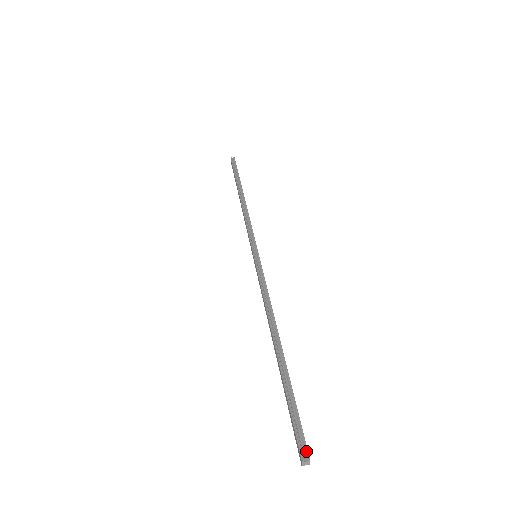
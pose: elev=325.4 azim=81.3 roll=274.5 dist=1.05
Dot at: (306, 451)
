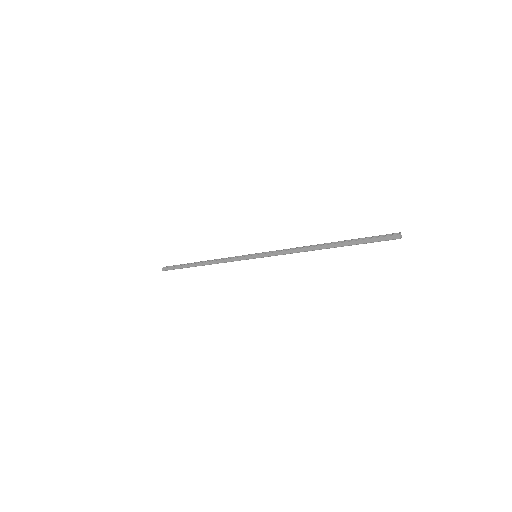
Dot at: (395, 233)
